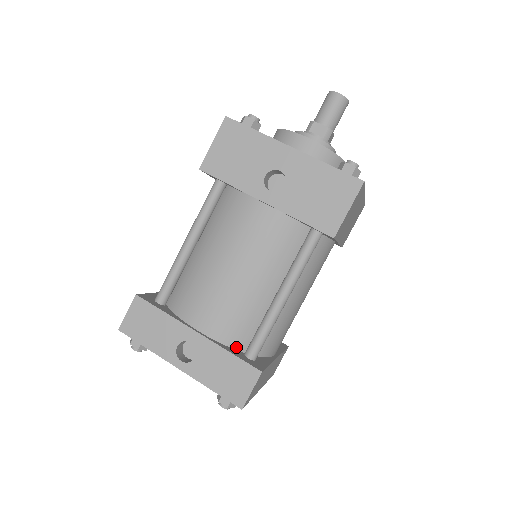
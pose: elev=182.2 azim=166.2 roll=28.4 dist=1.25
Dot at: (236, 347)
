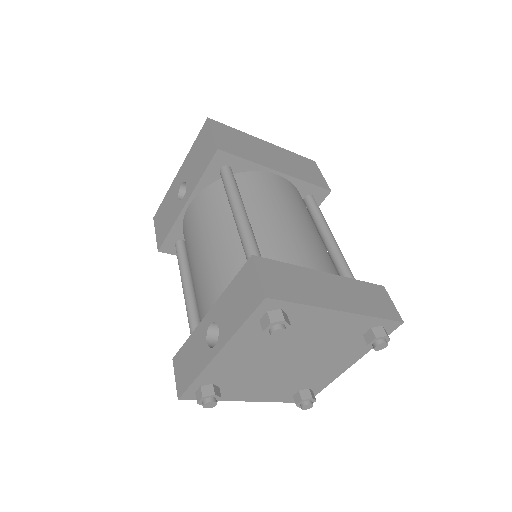
Dot at: occluded
